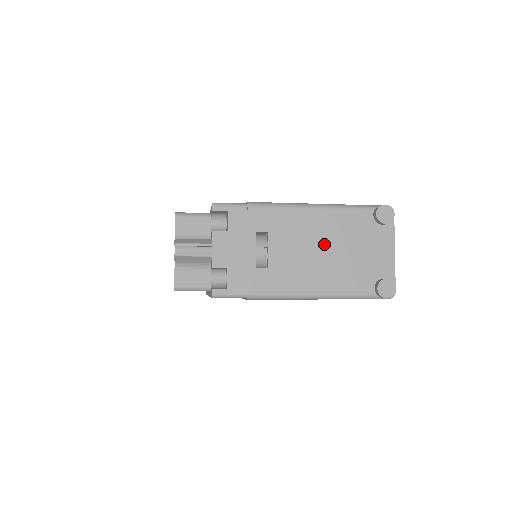
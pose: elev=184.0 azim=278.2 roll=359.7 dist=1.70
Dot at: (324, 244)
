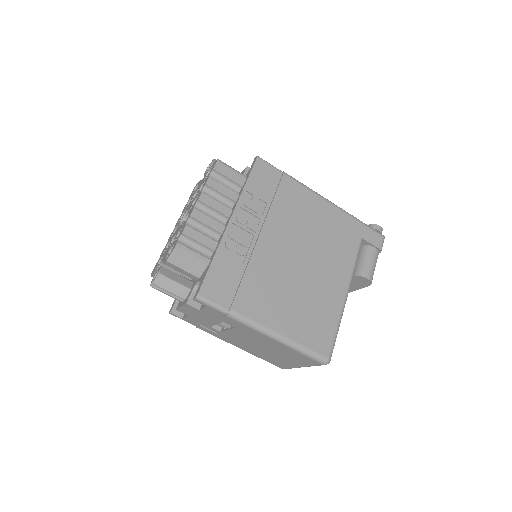
Dot at: occluded
